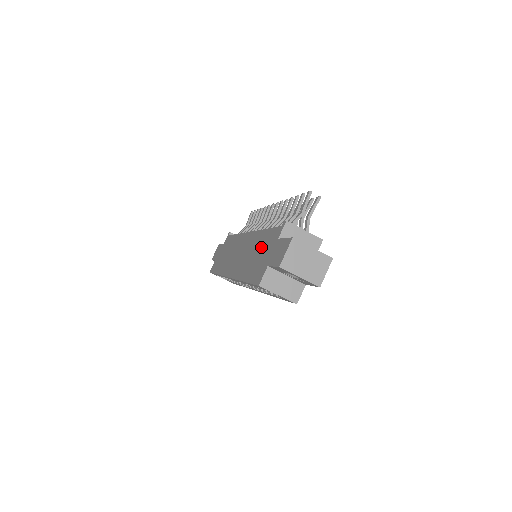
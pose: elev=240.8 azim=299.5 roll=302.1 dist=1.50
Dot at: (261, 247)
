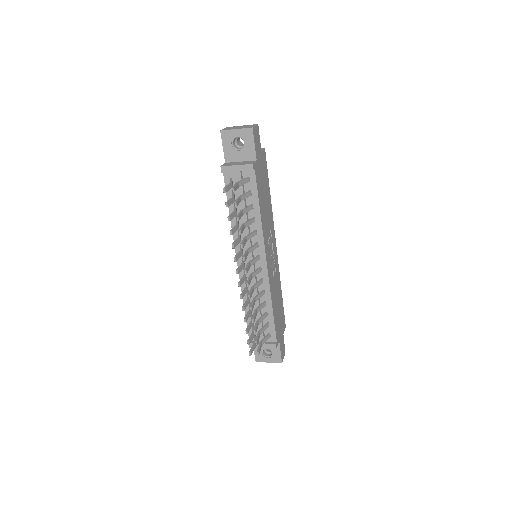
Dot at: occluded
